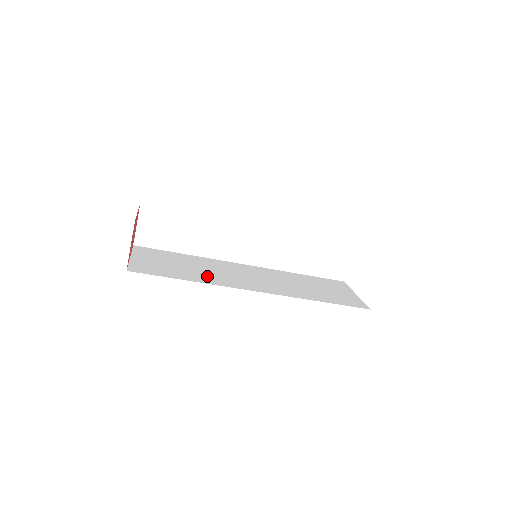
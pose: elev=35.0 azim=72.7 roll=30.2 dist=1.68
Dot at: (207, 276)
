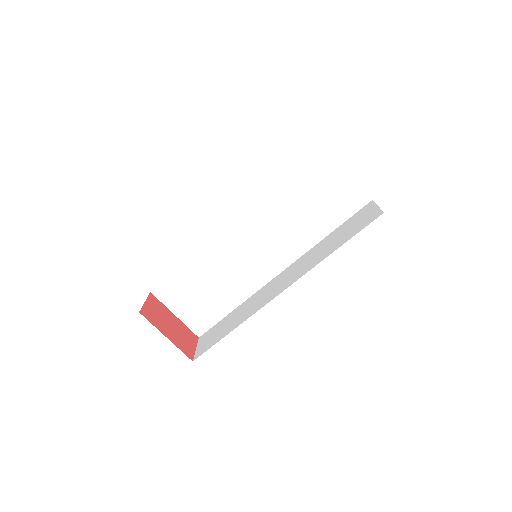
Dot at: occluded
